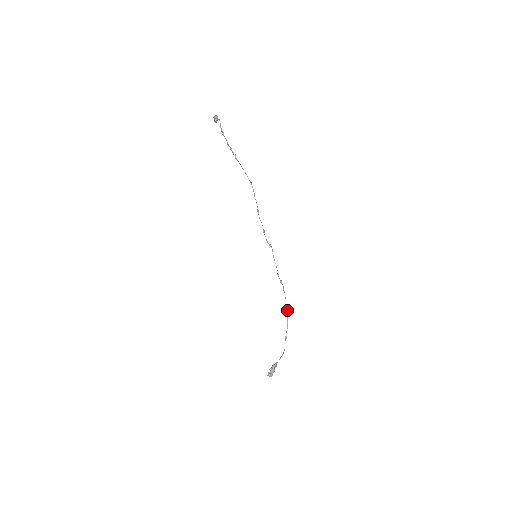
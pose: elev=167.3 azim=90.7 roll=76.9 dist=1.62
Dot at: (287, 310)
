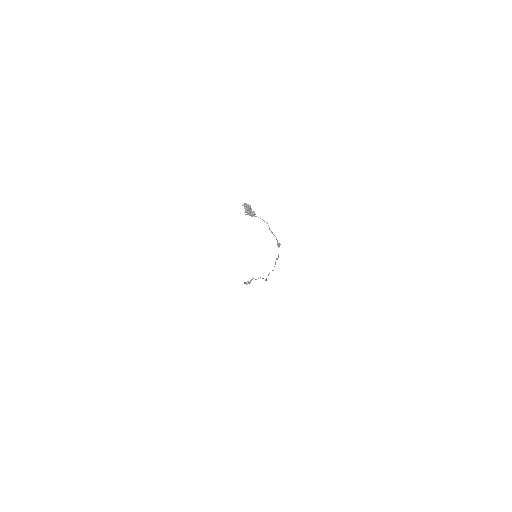
Dot at: (278, 244)
